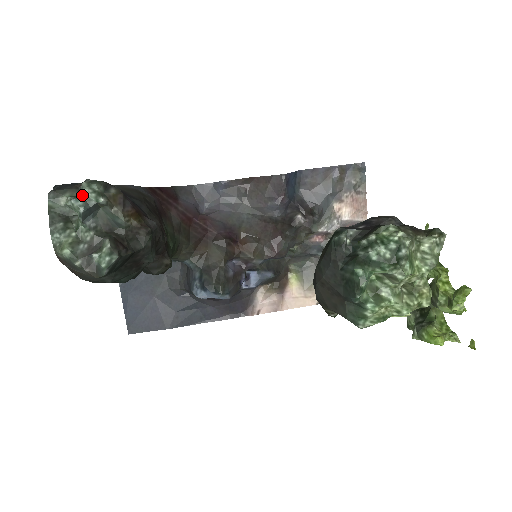
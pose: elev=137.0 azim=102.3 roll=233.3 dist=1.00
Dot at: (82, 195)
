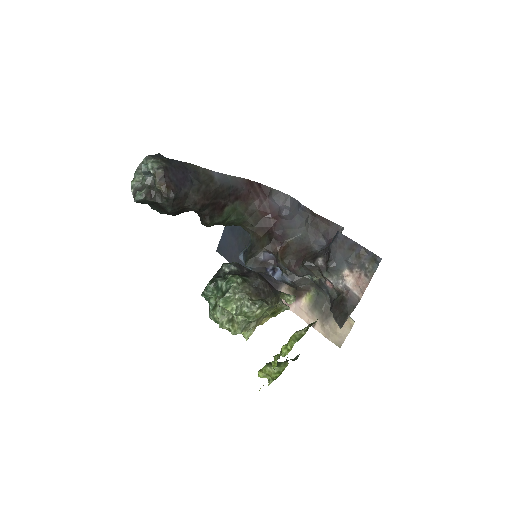
Dot at: (147, 165)
